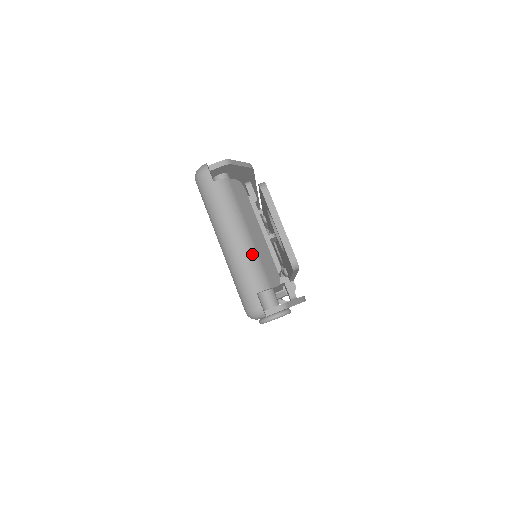
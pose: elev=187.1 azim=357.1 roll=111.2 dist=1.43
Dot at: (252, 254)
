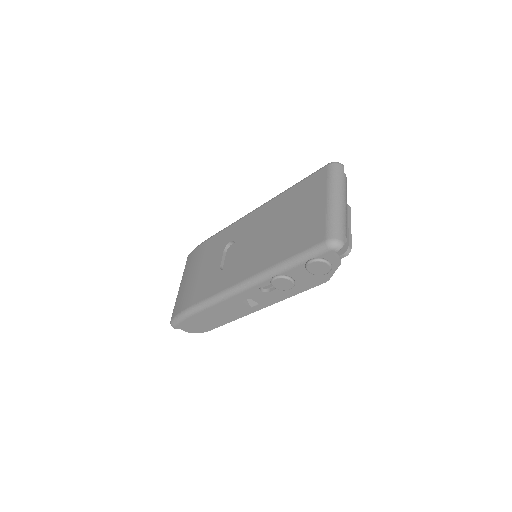
Dot at: occluded
